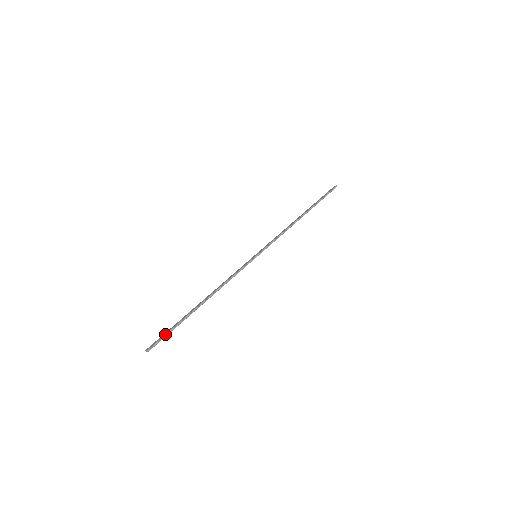
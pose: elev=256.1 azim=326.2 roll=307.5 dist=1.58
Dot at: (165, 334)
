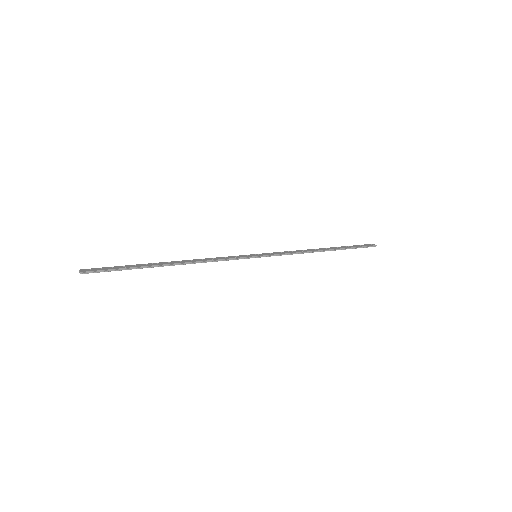
Dot at: (111, 268)
